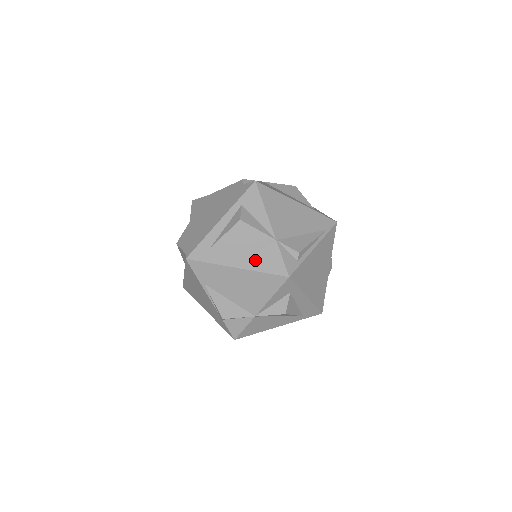
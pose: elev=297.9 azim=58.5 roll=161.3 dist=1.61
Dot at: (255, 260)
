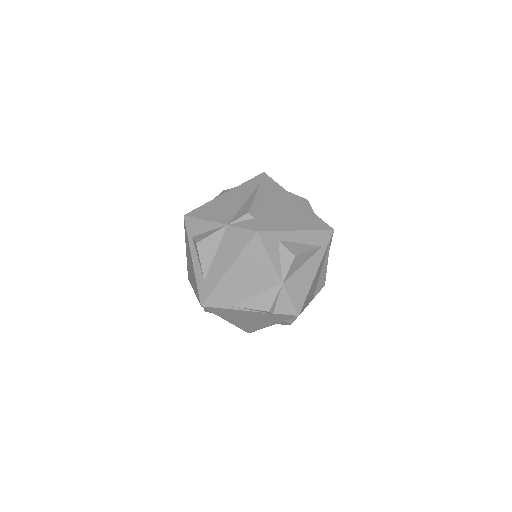
Dot at: (231, 251)
